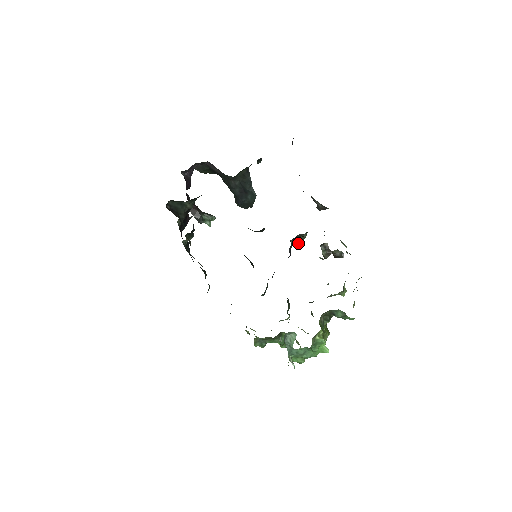
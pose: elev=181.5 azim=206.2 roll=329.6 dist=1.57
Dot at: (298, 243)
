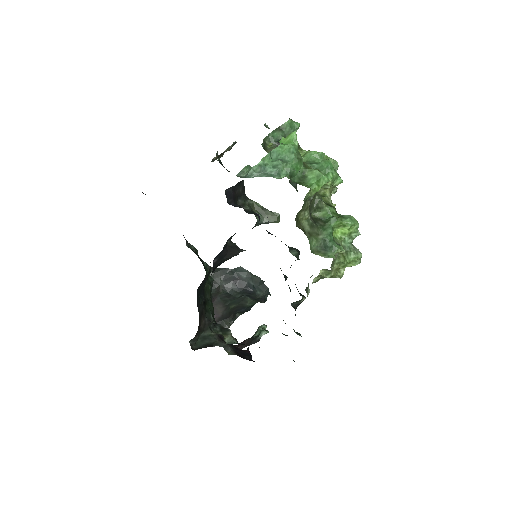
Dot at: (268, 214)
